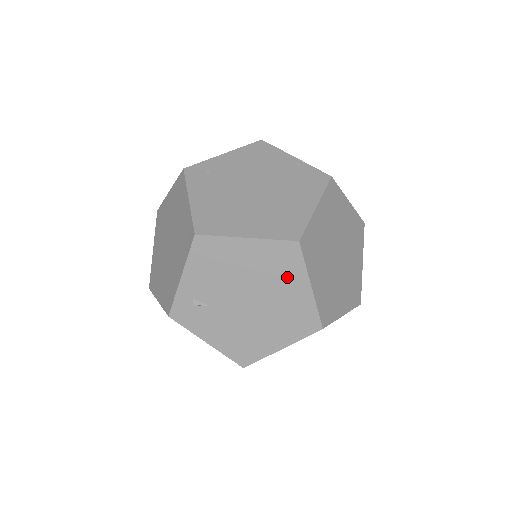
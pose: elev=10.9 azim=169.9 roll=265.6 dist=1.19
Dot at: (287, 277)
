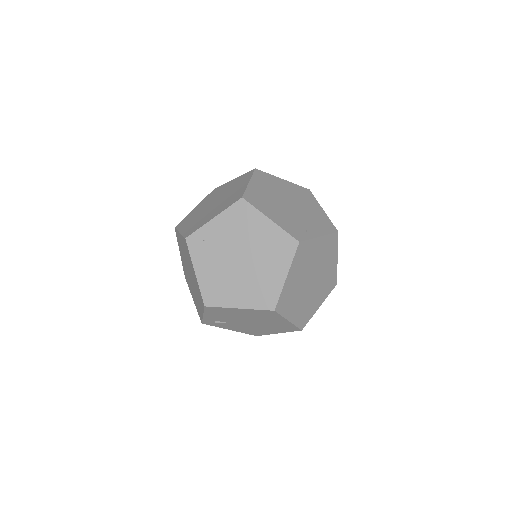
Dot at: (272, 318)
